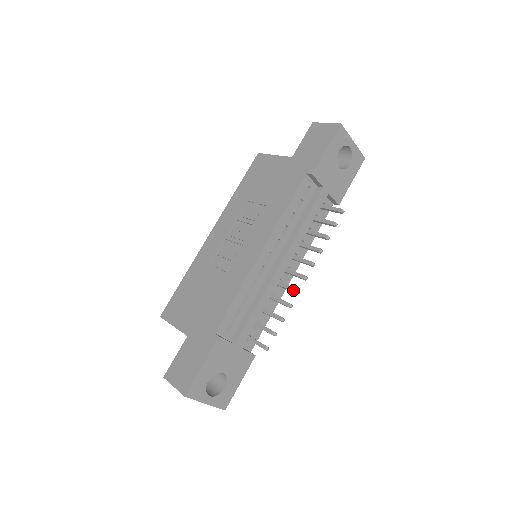
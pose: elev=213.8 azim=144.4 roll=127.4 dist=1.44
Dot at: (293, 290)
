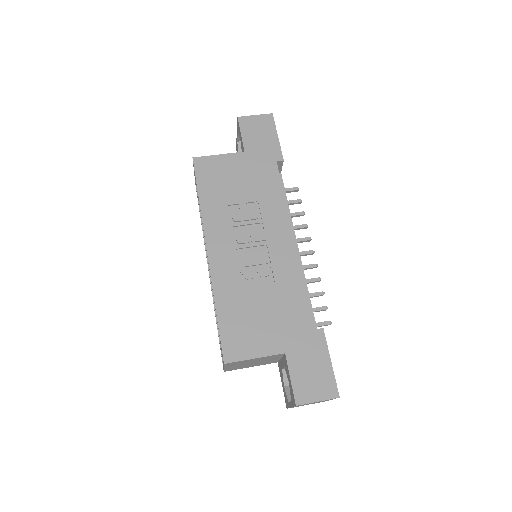
Dot at: (312, 266)
